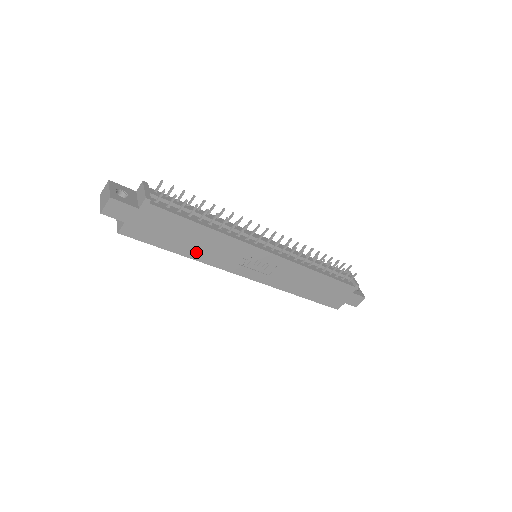
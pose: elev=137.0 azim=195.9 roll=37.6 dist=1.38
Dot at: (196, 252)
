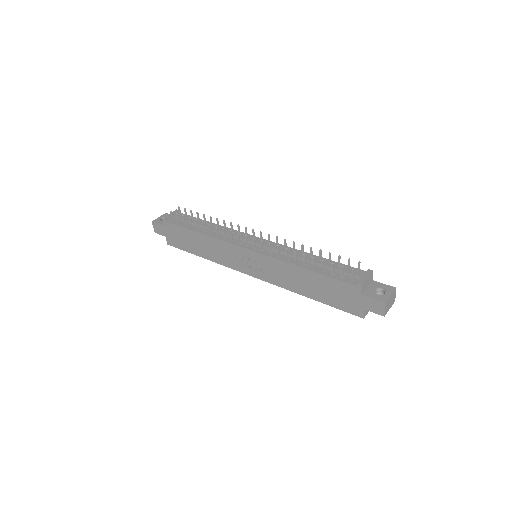
Dot at: (207, 254)
